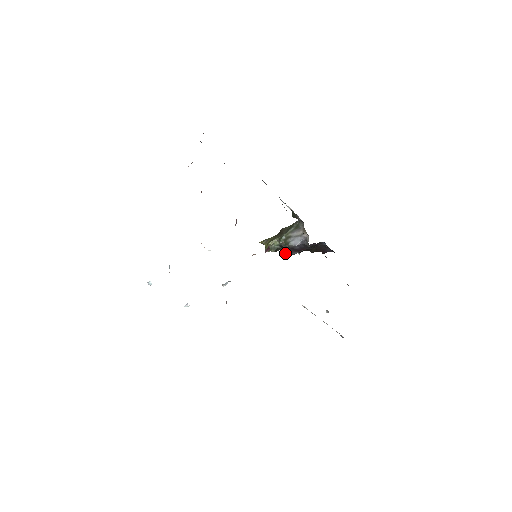
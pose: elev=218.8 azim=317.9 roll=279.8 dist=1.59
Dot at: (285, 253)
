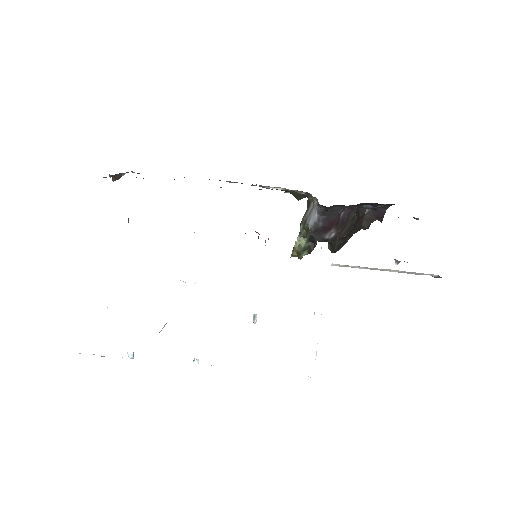
Dot at: (333, 251)
